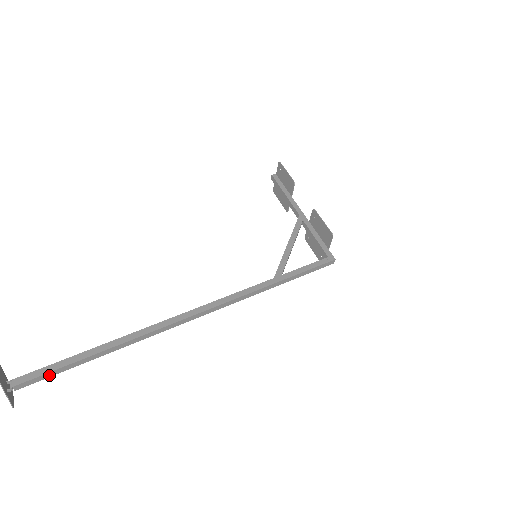
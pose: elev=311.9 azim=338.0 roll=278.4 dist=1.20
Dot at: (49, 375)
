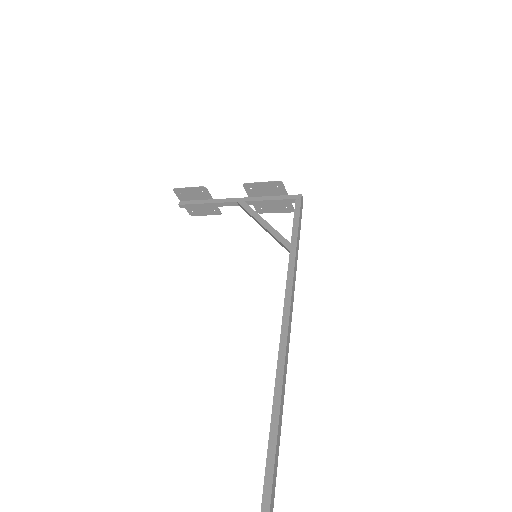
Dot at: (272, 507)
